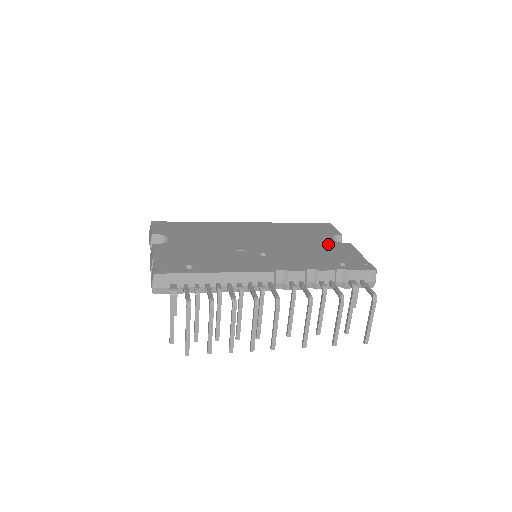
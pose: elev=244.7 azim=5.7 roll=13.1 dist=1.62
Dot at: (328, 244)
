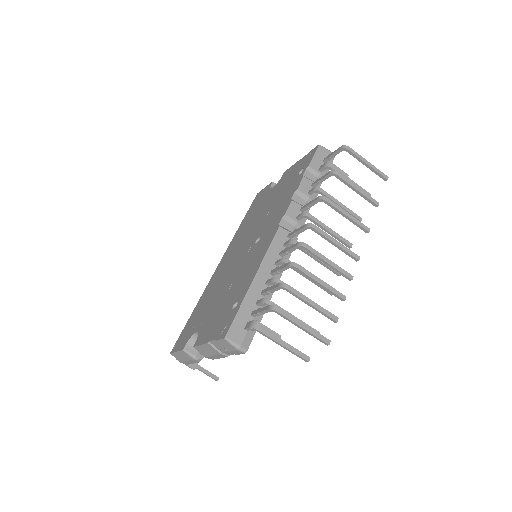
Dot at: (275, 189)
